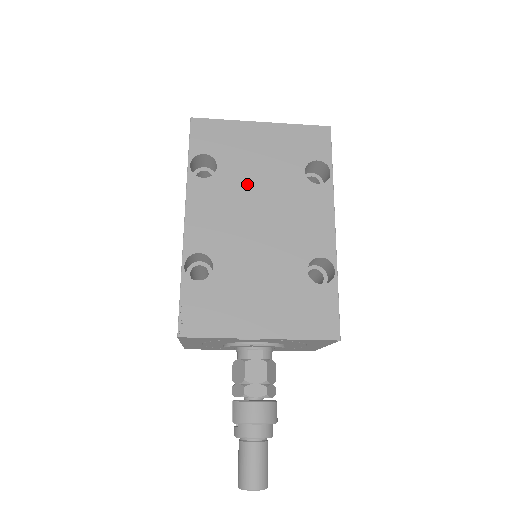
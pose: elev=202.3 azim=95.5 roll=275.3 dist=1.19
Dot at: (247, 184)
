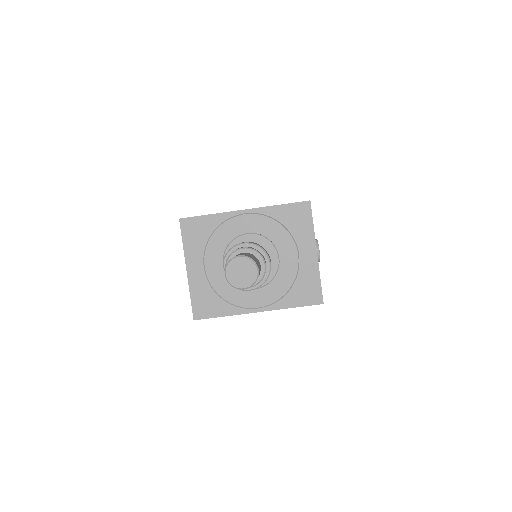
Dot at: occluded
